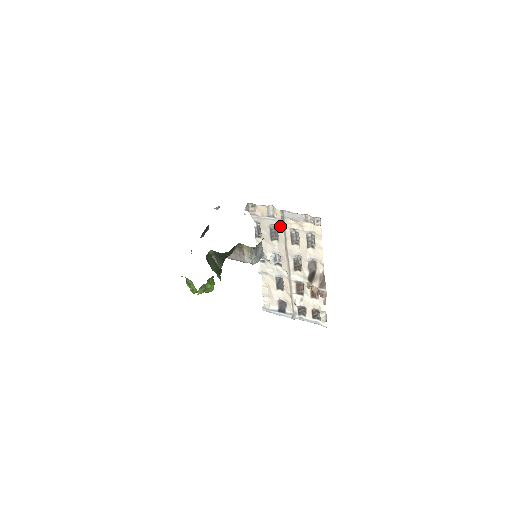
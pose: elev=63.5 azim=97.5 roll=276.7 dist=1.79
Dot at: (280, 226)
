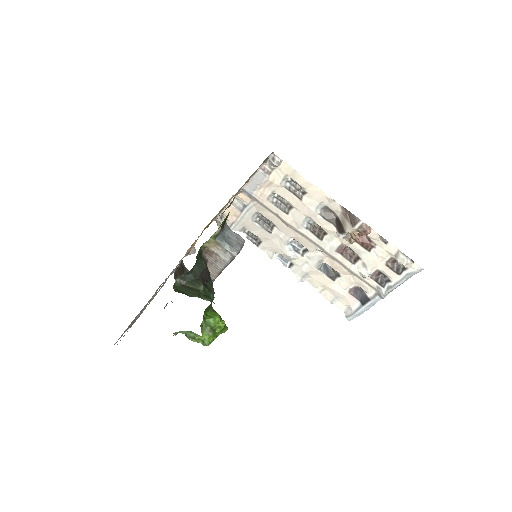
Dot at: (259, 208)
